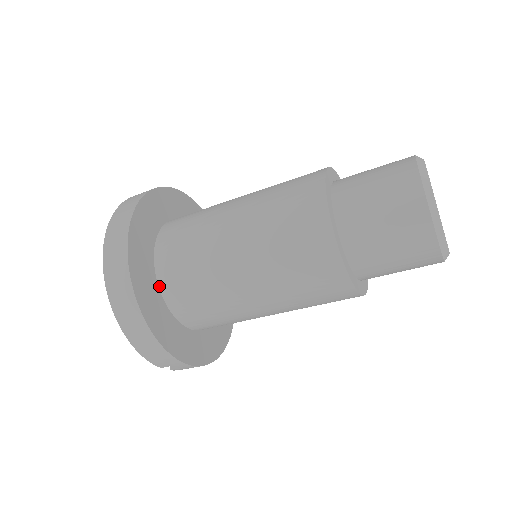
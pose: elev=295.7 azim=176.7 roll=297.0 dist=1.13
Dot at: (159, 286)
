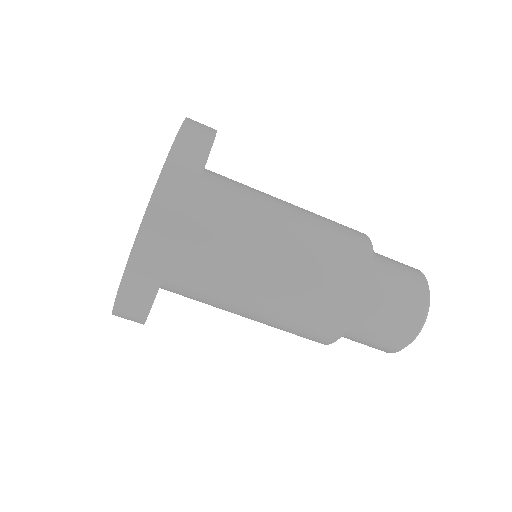
Dot at: (171, 257)
